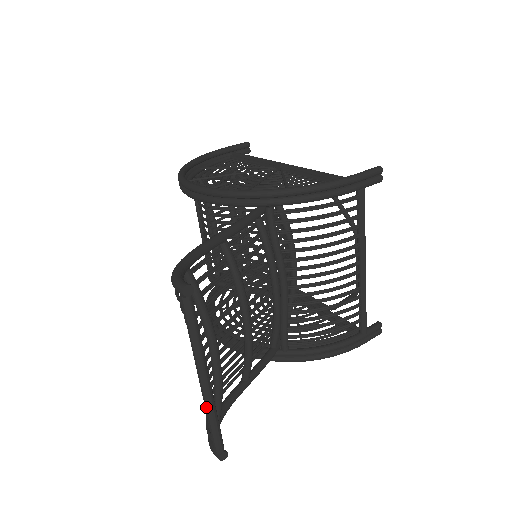
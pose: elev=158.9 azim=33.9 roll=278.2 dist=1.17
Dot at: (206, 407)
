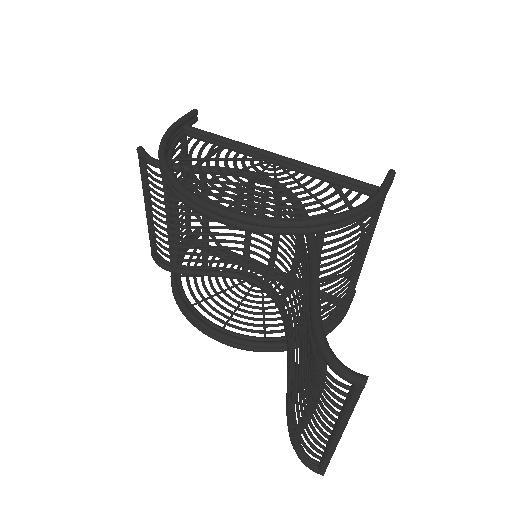
Dot at: (332, 450)
